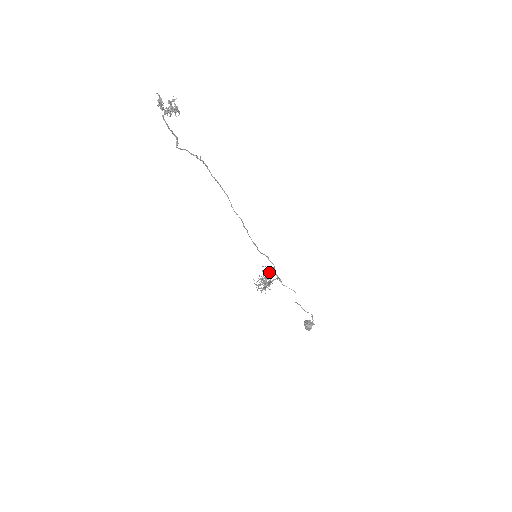
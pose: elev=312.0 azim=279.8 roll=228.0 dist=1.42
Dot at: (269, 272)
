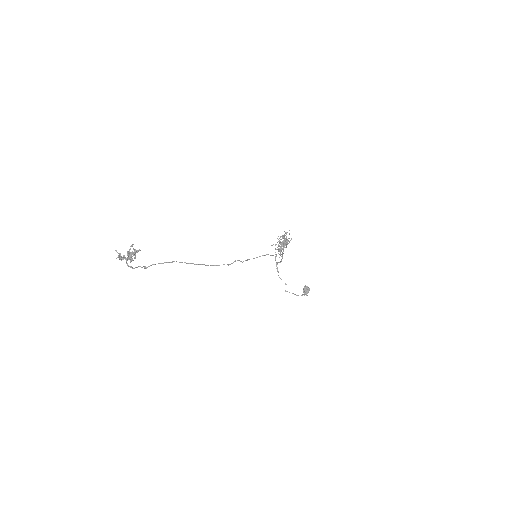
Dot at: occluded
